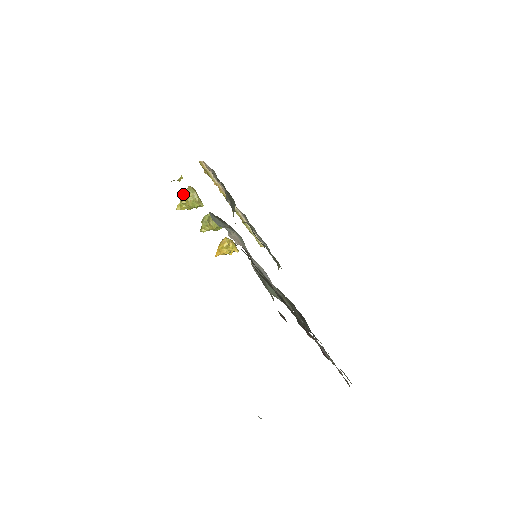
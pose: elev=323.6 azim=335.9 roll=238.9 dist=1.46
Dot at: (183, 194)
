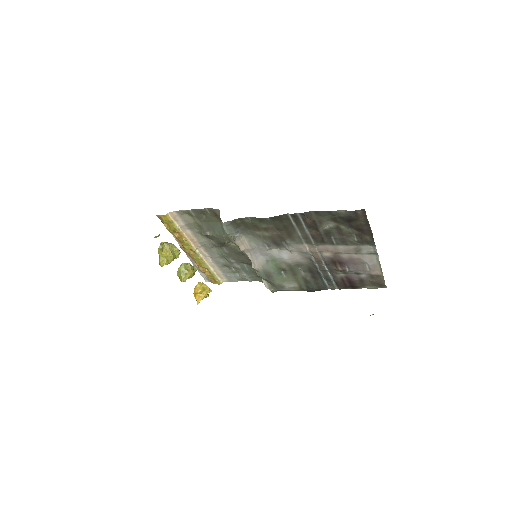
Dot at: (163, 249)
